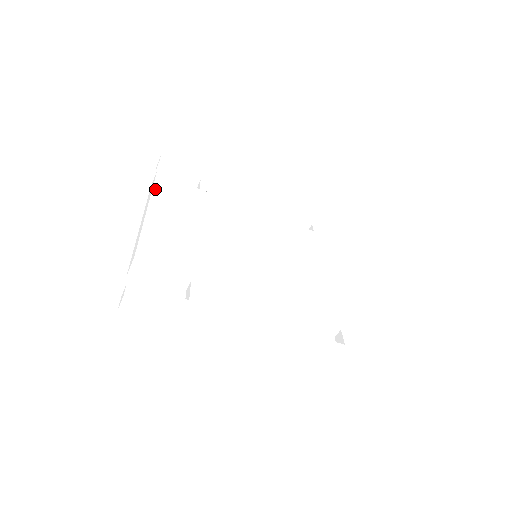
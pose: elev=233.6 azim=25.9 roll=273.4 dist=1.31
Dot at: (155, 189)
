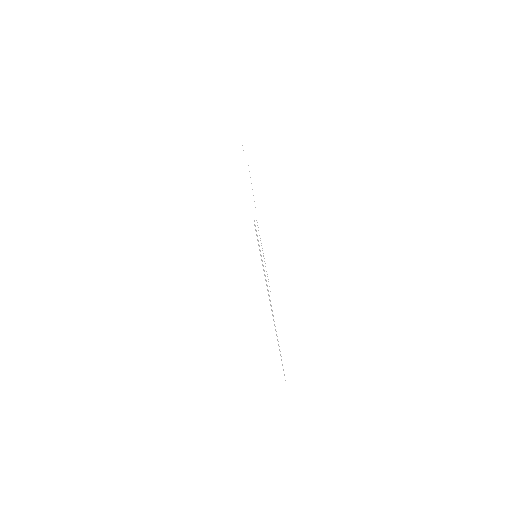
Dot at: occluded
